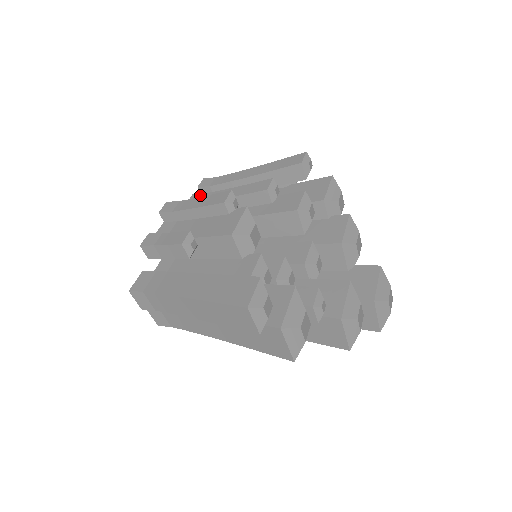
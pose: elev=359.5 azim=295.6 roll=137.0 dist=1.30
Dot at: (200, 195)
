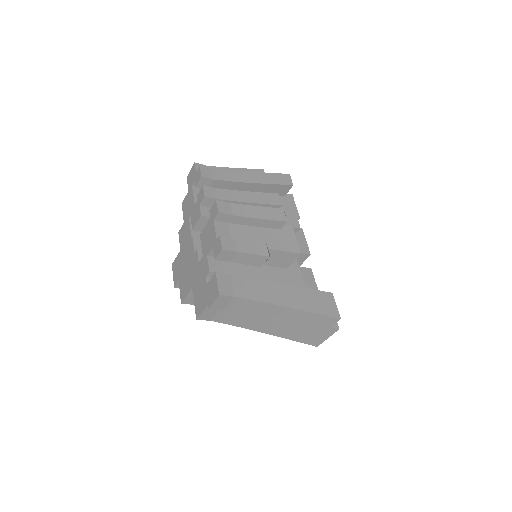
Dot at: (213, 189)
